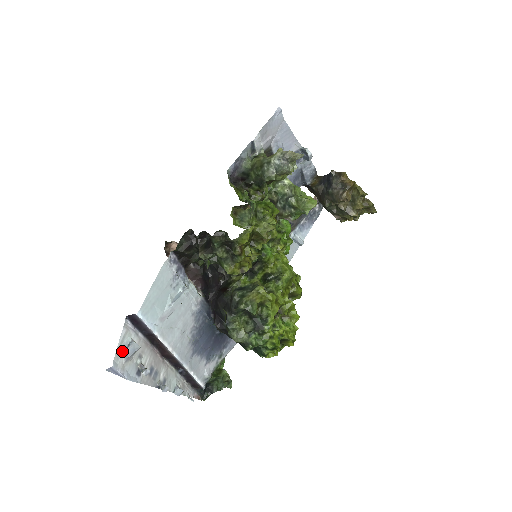
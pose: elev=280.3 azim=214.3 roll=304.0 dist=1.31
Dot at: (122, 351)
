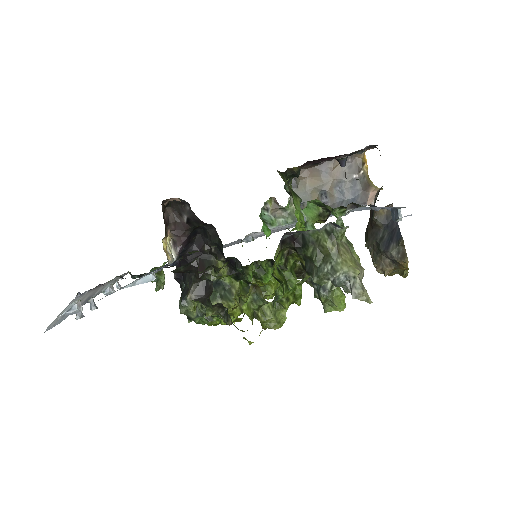
Dot at: (60, 315)
